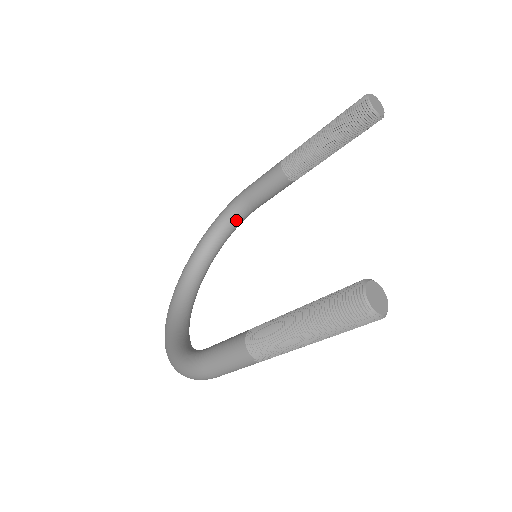
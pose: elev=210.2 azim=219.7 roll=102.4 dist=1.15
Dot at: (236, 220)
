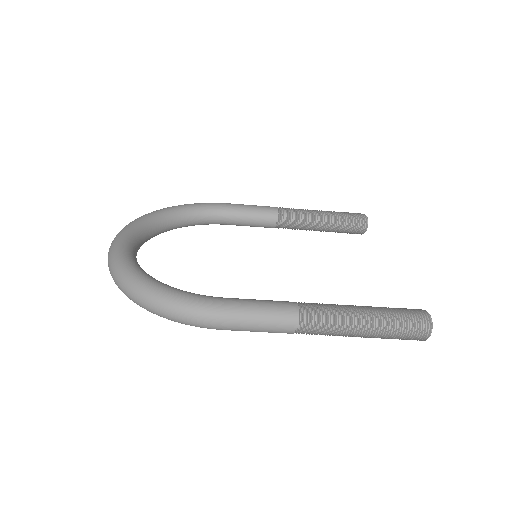
Dot at: (203, 219)
